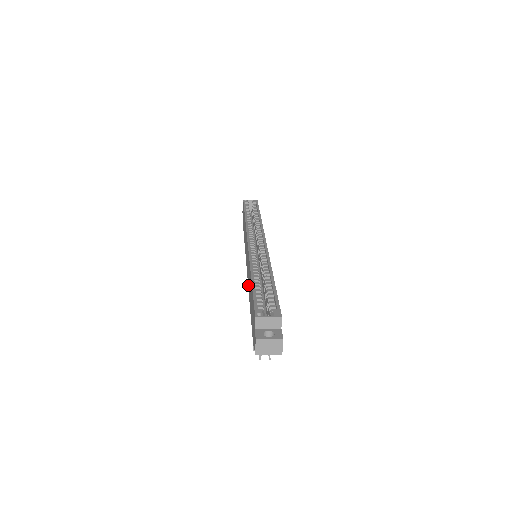
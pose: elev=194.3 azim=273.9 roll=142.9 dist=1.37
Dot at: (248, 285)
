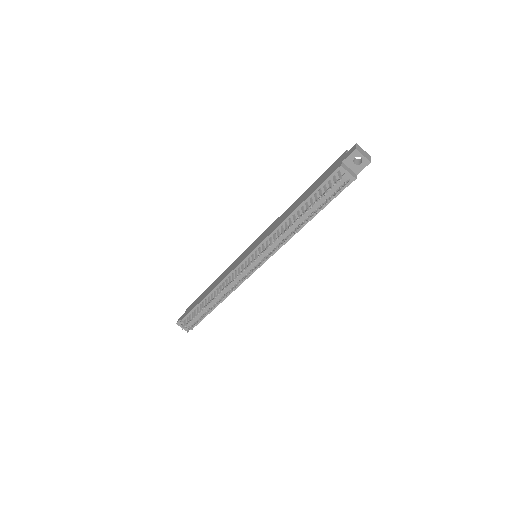
Dot at: (277, 226)
